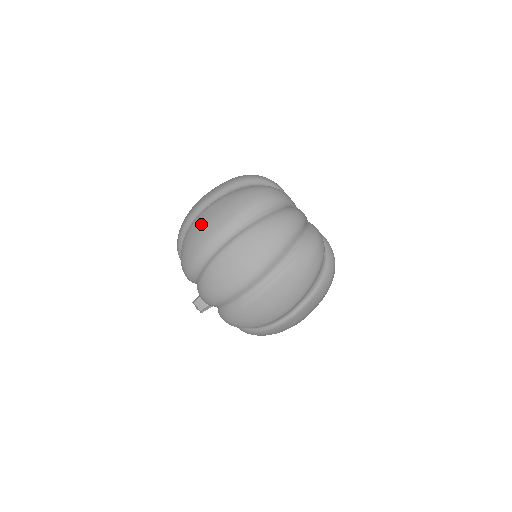
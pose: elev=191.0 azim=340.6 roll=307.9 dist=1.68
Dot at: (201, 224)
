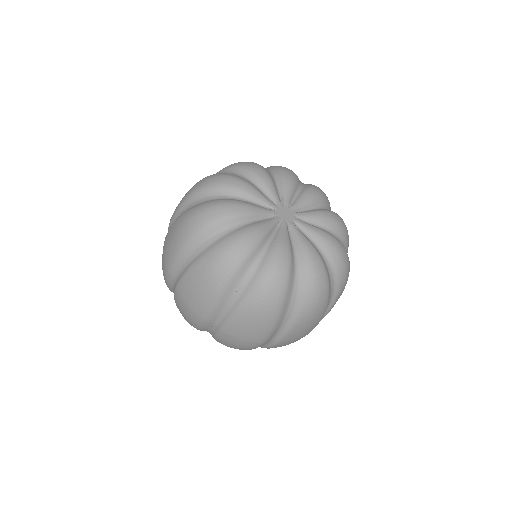
Dot at: (183, 305)
